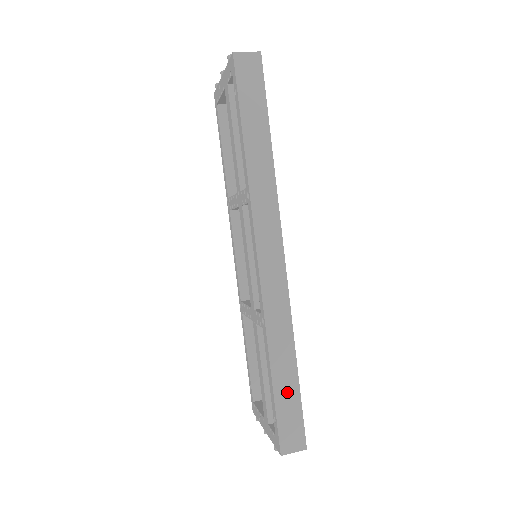
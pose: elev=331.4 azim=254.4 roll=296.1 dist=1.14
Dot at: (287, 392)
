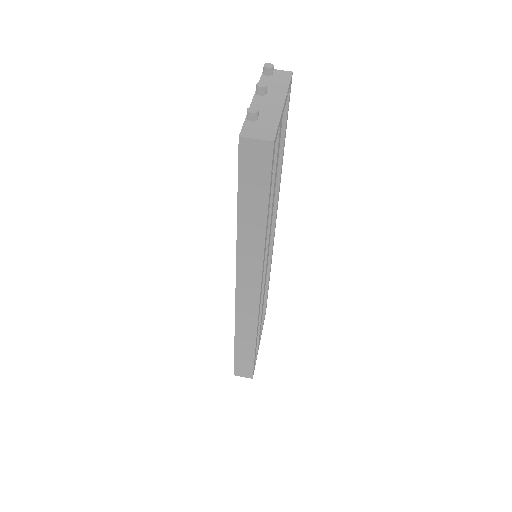
Dot at: (245, 355)
